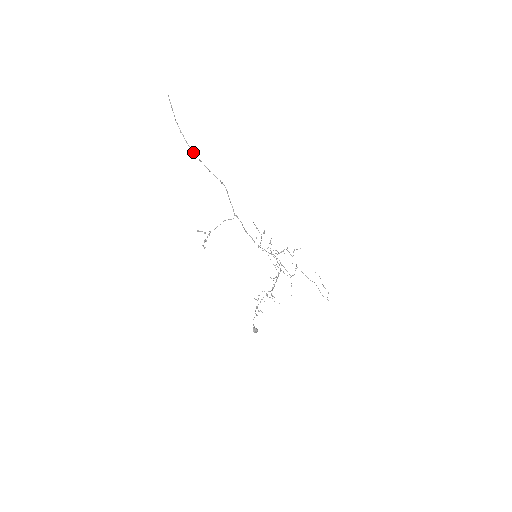
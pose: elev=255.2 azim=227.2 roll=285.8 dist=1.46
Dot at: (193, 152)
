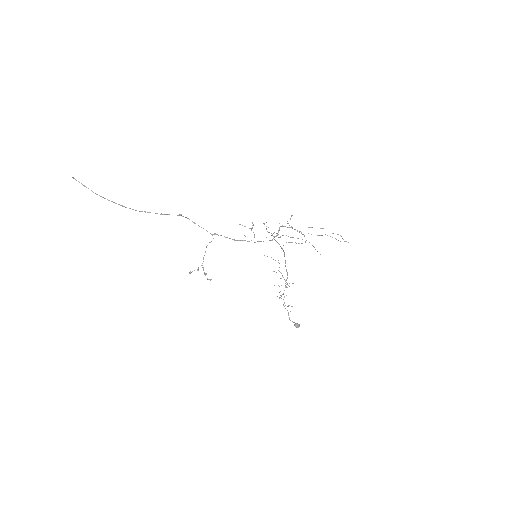
Dot at: (133, 209)
